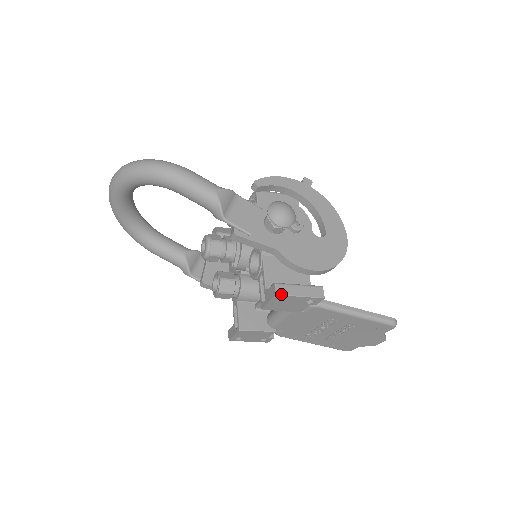
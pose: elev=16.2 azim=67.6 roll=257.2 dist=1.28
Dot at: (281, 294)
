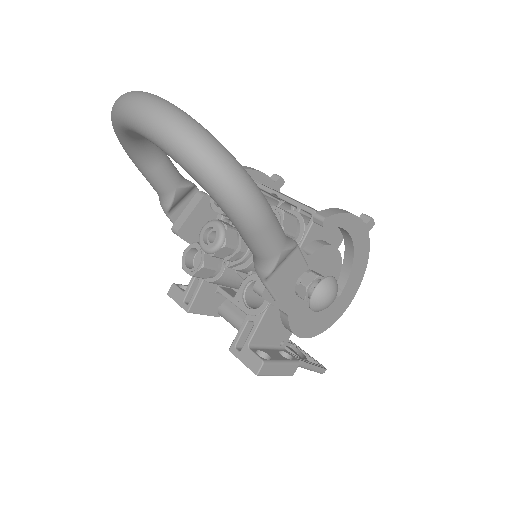
Dot at: (261, 375)
